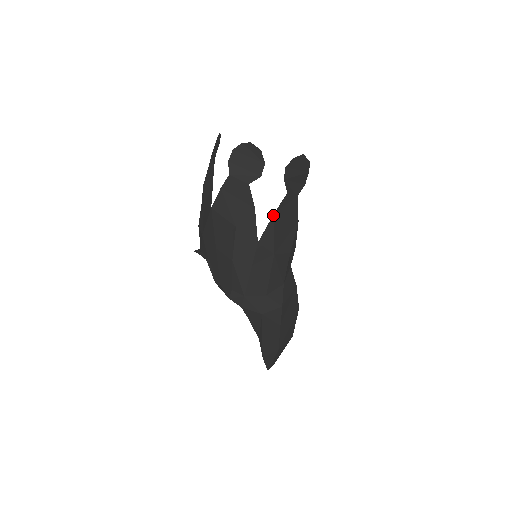
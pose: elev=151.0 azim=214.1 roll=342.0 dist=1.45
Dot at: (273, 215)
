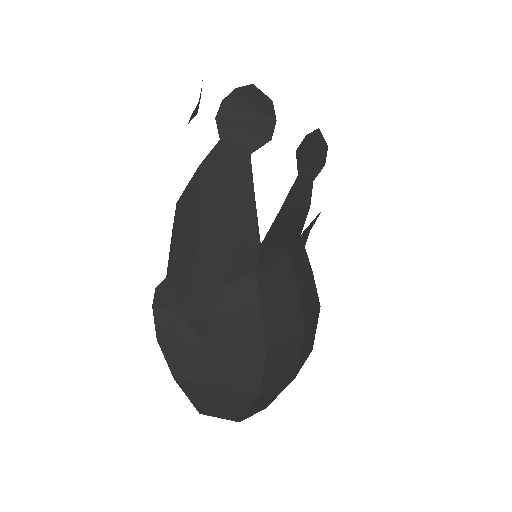
Dot at: (198, 168)
